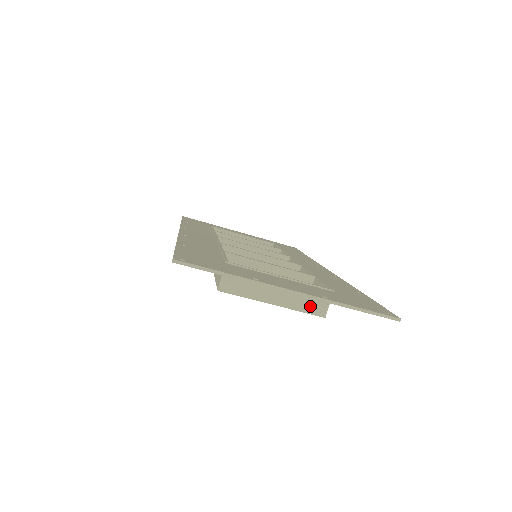
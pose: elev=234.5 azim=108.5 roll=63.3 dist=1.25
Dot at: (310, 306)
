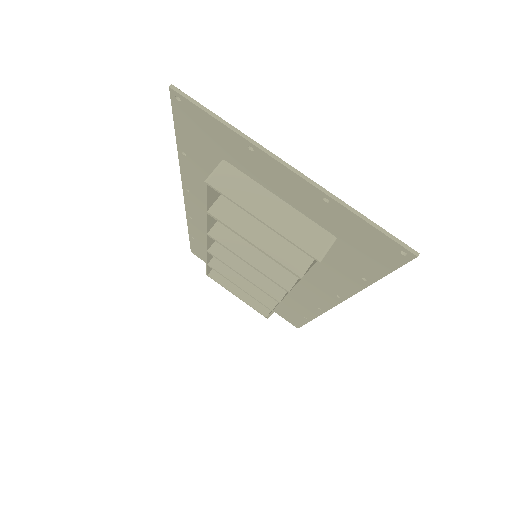
Dot at: (305, 240)
